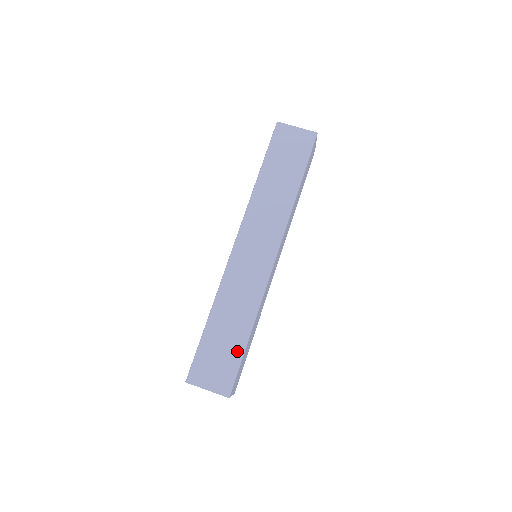
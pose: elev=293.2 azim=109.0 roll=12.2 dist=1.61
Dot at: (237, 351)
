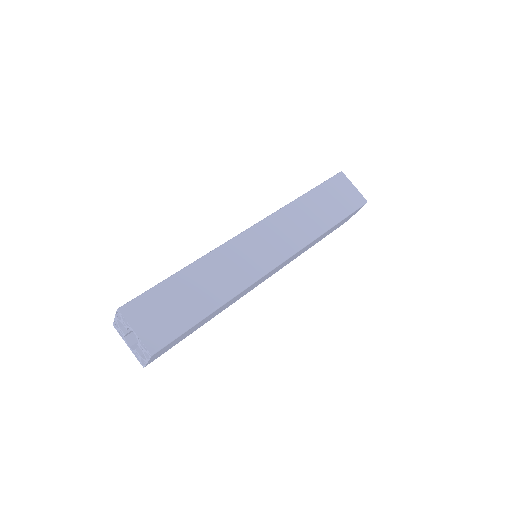
Dot at: (191, 317)
